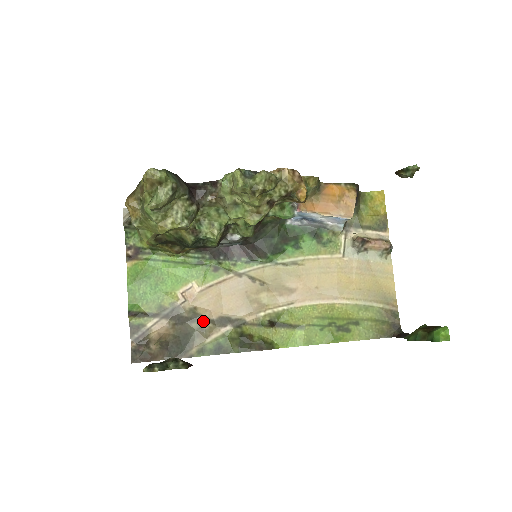
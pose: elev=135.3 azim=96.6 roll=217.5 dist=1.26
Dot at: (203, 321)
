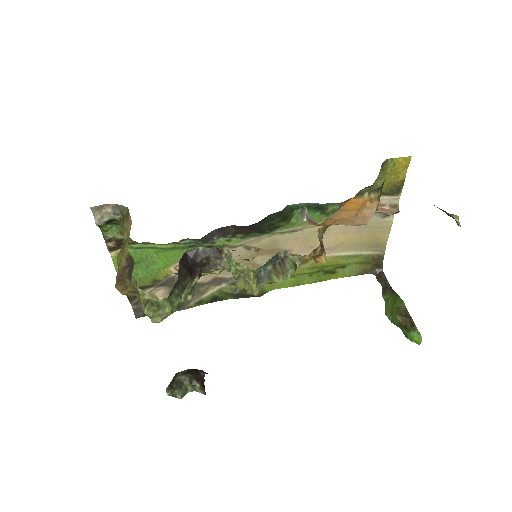
Dot at: (199, 285)
